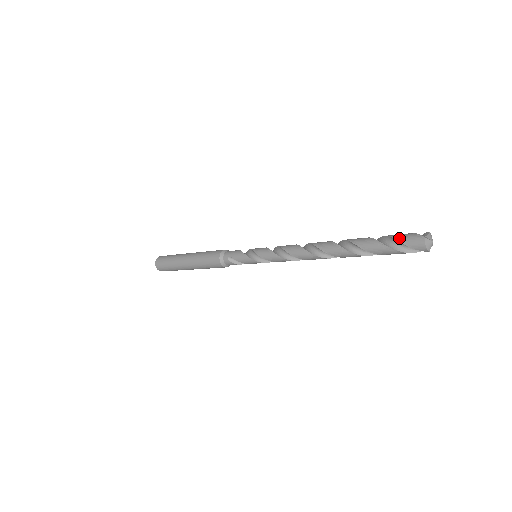
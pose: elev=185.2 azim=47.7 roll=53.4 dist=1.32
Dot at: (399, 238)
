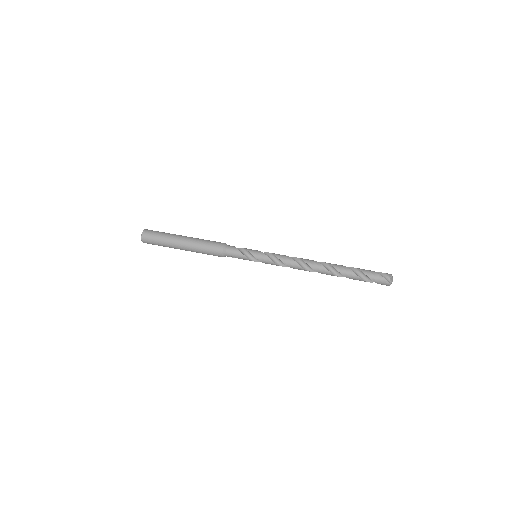
Dot at: (375, 280)
